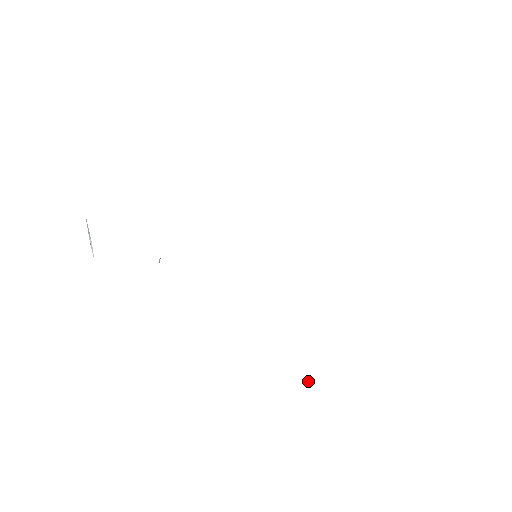
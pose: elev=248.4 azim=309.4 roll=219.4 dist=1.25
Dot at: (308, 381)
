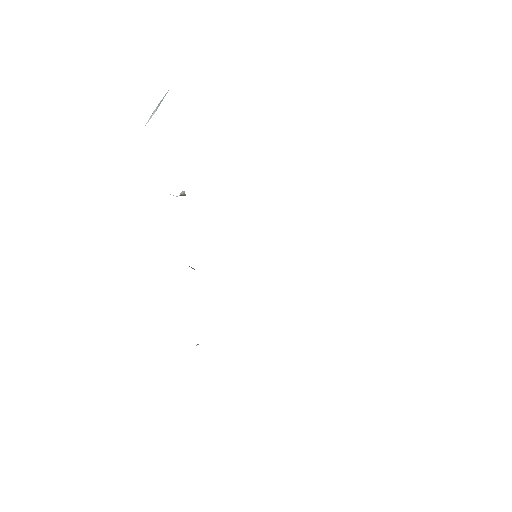
Dot at: occluded
